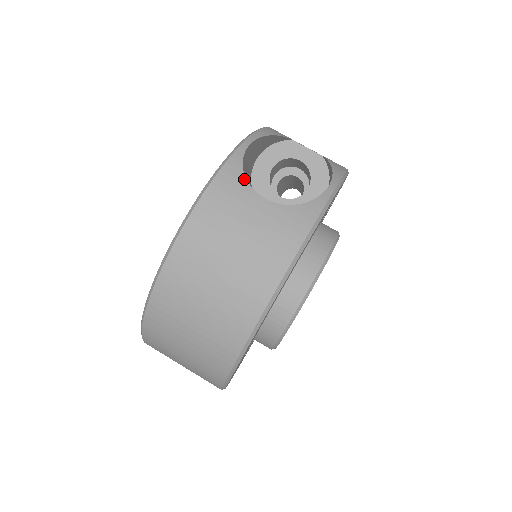
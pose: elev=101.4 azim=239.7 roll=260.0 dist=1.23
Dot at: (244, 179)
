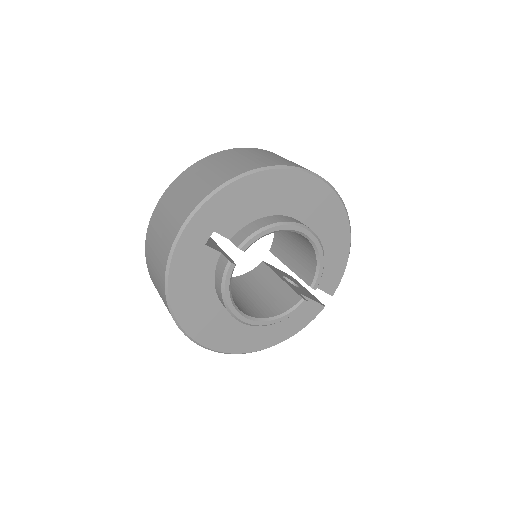
Dot at: occluded
